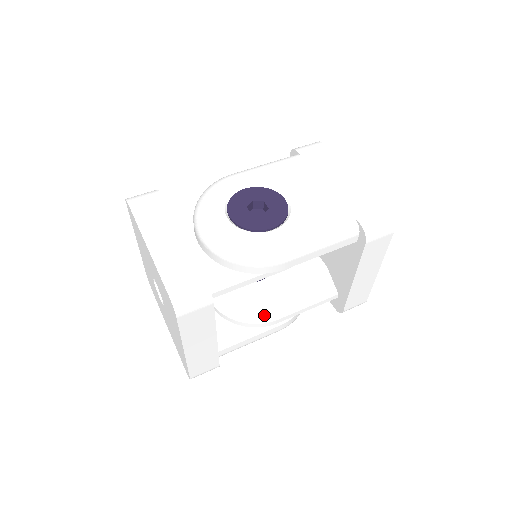
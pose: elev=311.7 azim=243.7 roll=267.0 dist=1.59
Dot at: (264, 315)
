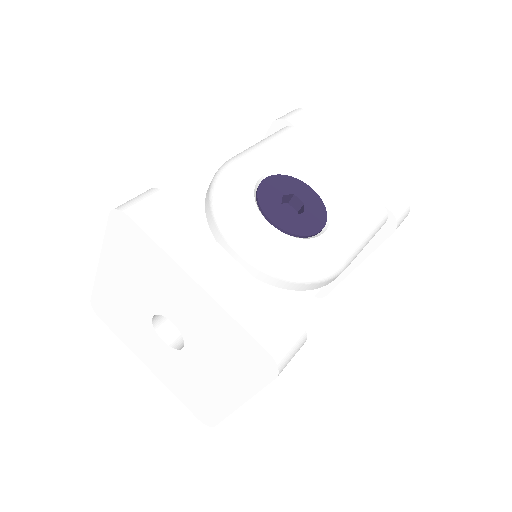
Dot at: occluded
